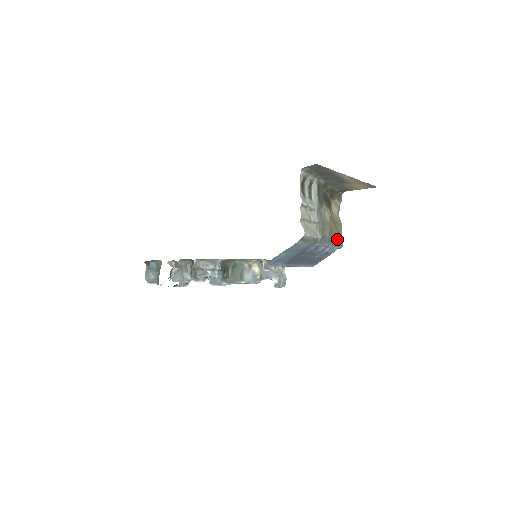
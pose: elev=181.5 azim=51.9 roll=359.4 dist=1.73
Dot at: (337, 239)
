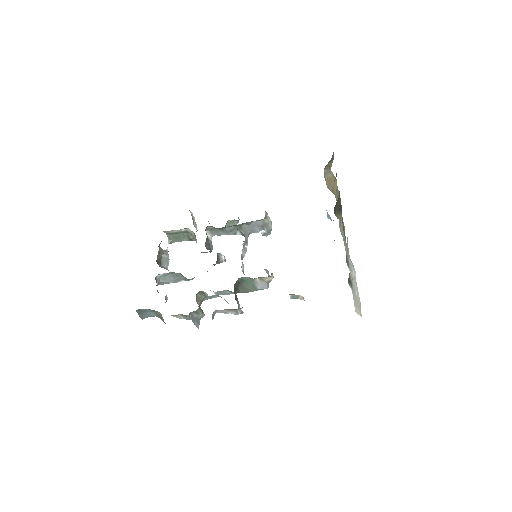
Dot at: occluded
